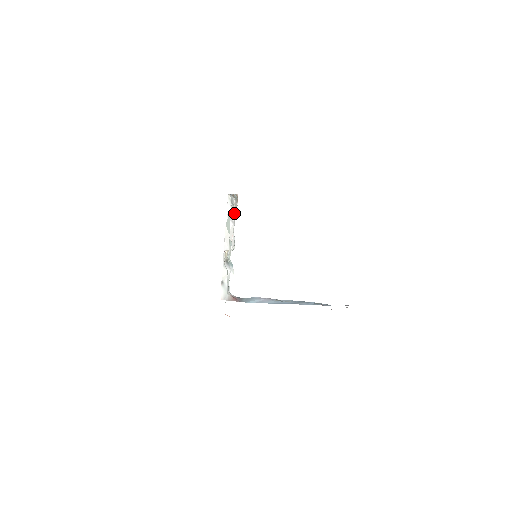
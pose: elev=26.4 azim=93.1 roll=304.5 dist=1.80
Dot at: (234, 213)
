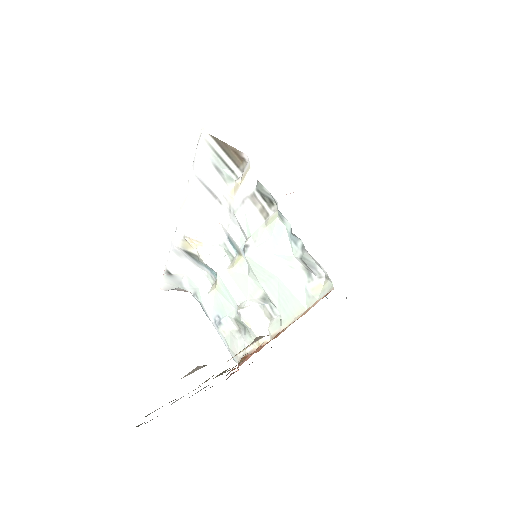
Dot at: (224, 185)
